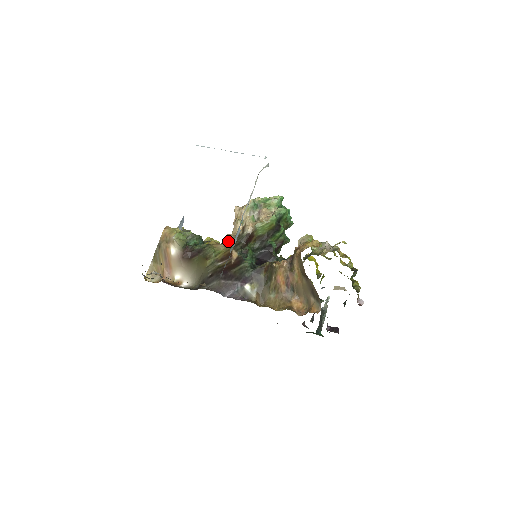
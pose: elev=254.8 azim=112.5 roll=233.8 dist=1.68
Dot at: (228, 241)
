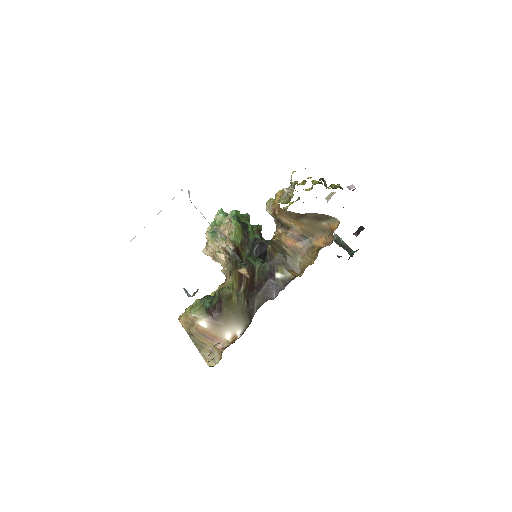
Dot at: (227, 272)
